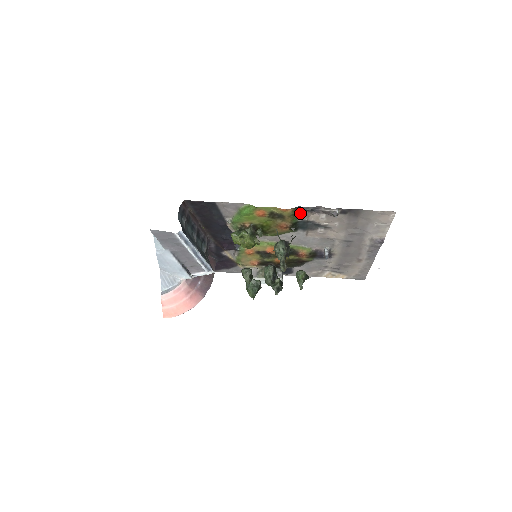
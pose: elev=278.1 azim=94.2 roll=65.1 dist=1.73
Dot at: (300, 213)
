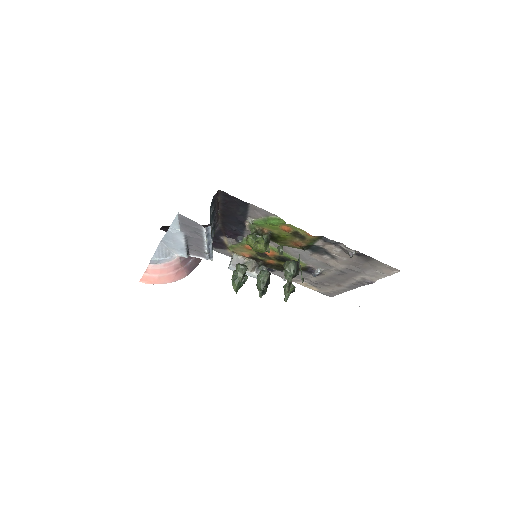
Dot at: (320, 240)
